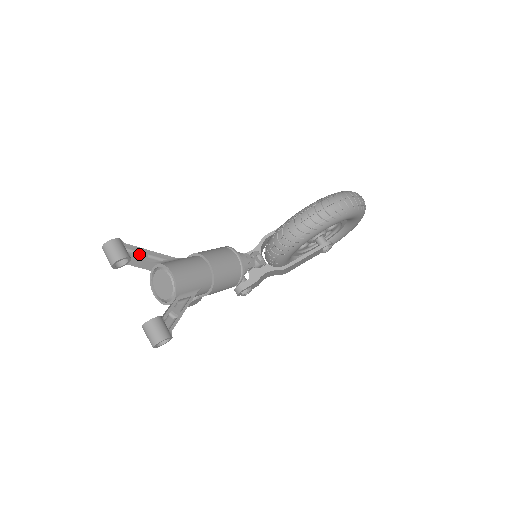
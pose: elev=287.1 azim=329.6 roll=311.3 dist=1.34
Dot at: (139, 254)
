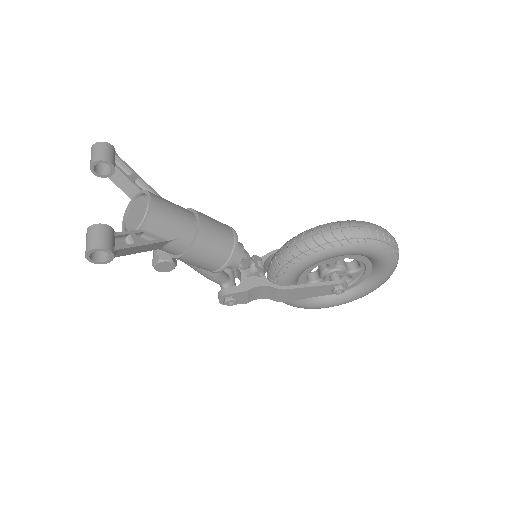
Dot at: occluded
